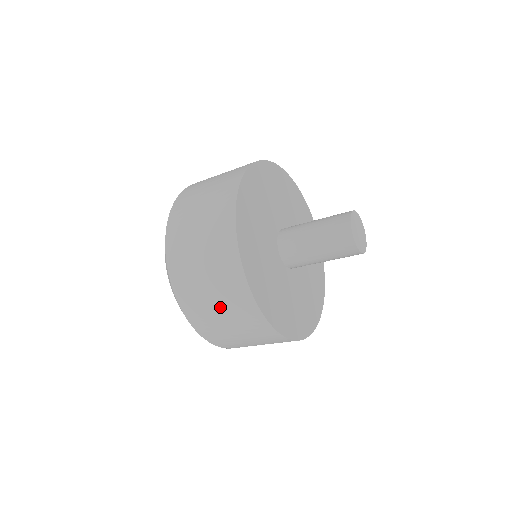
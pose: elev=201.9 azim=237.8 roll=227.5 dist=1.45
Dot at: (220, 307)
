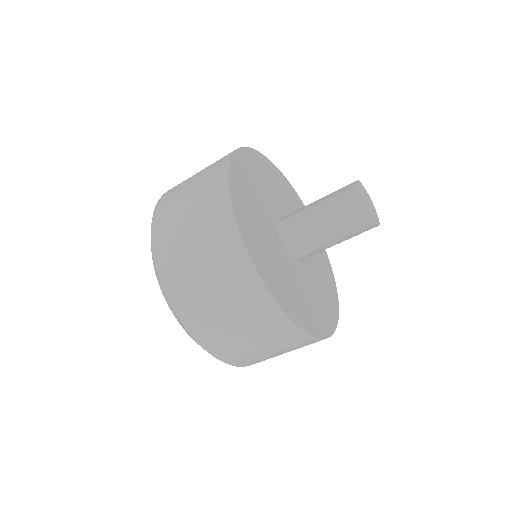
Dot at: (261, 344)
